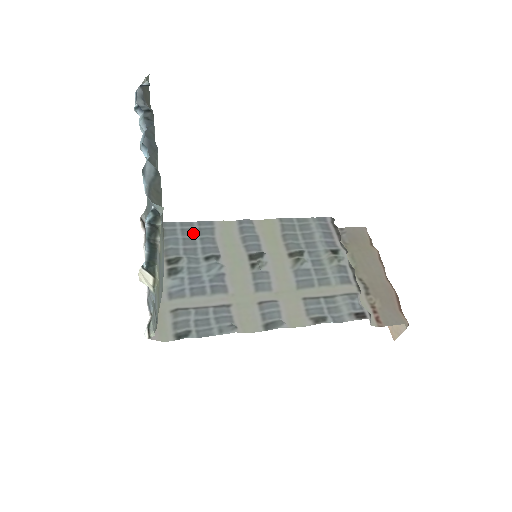
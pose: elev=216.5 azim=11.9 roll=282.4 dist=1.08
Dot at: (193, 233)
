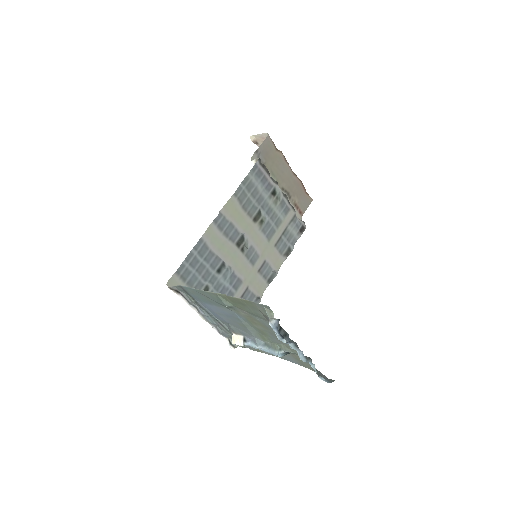
Dot at: (197, 260)
